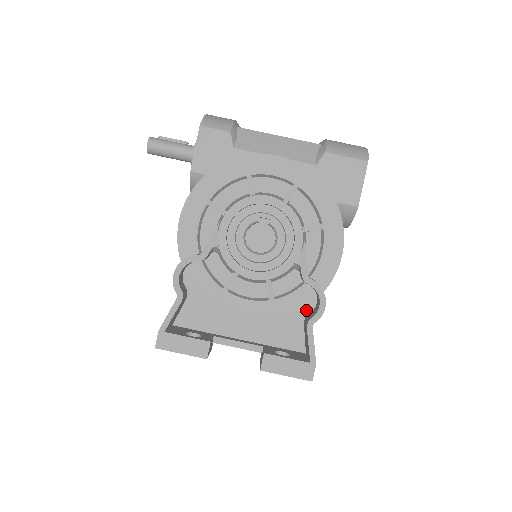
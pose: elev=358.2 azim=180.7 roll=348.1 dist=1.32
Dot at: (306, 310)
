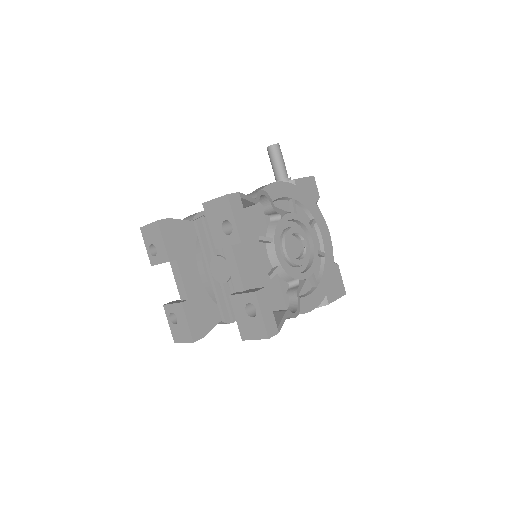
Dot at: (277, 308)
